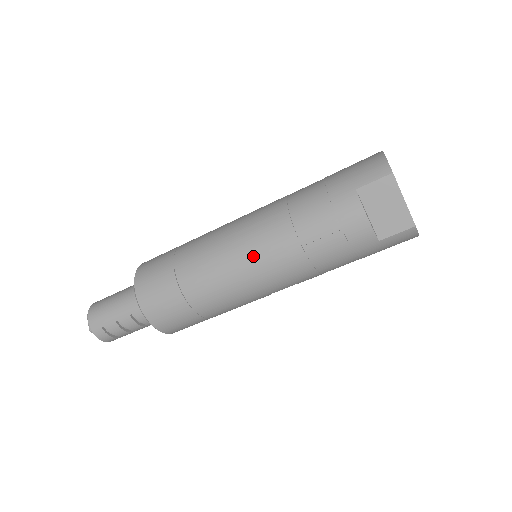
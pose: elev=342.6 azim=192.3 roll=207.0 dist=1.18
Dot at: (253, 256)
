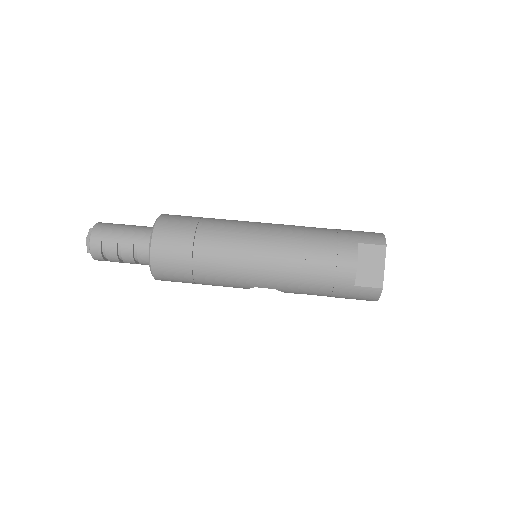
Dot at: (264, 248)
